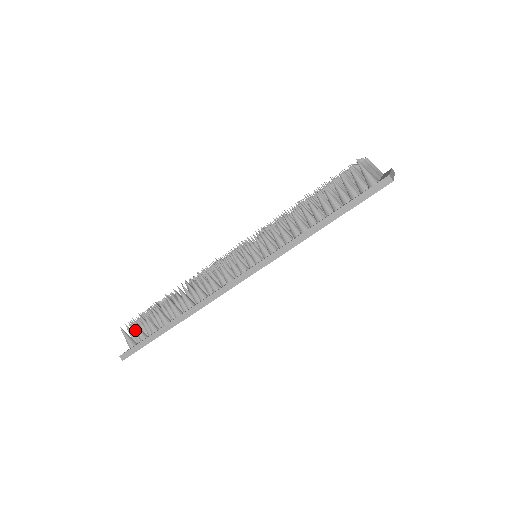
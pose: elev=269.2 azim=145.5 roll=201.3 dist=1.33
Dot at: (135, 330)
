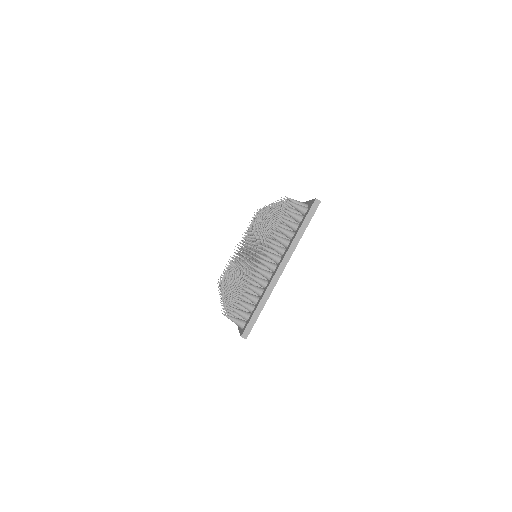
Dot at: occluded
